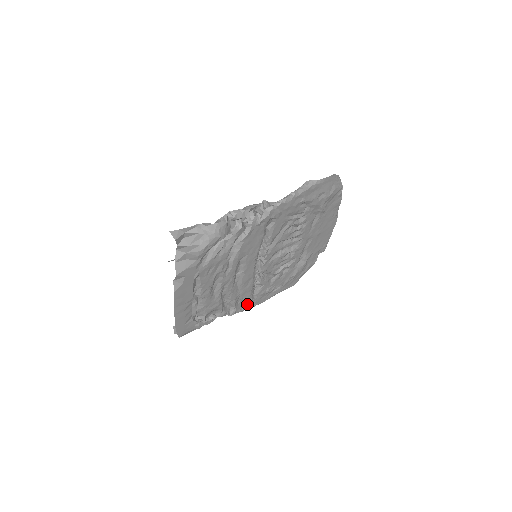
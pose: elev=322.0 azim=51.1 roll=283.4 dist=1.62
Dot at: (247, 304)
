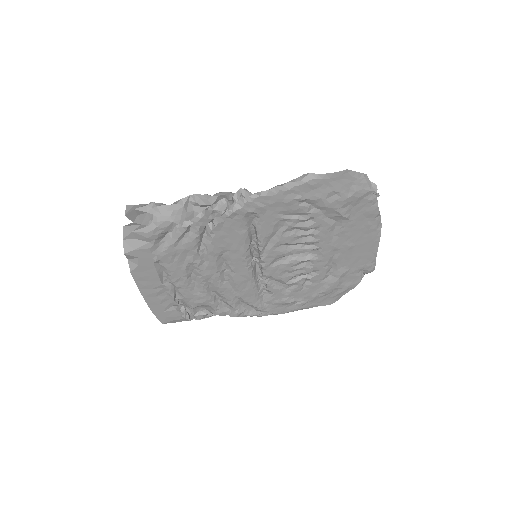
Dot at: (257, 310)
